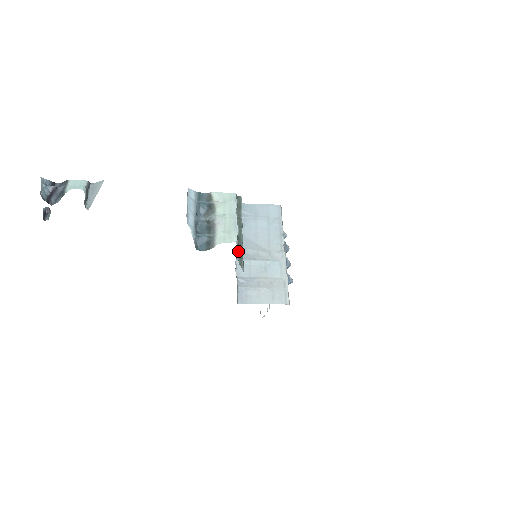
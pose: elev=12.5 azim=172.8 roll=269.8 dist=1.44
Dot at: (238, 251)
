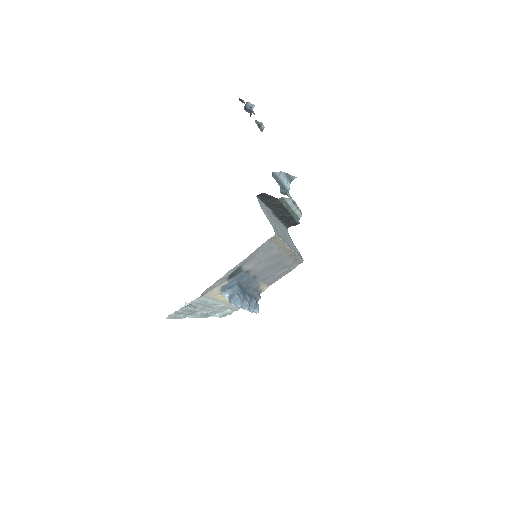
Dot at: (284, 201)
